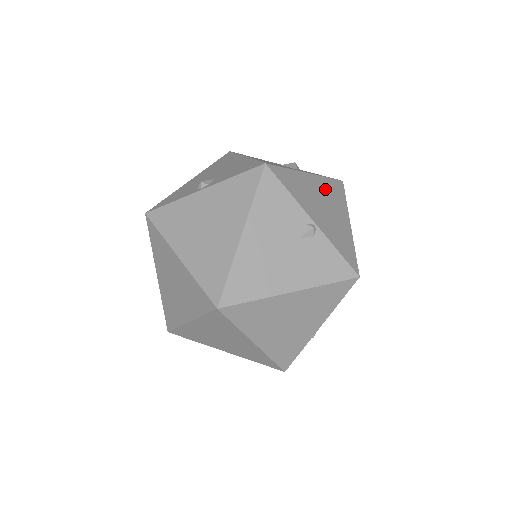
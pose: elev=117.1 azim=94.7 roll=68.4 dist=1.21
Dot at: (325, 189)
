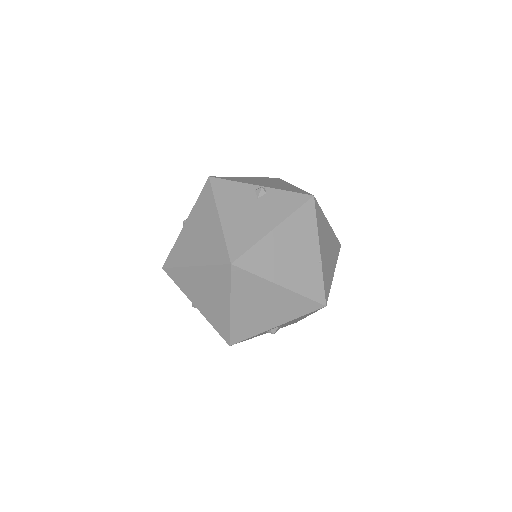
Dot at: occluded
